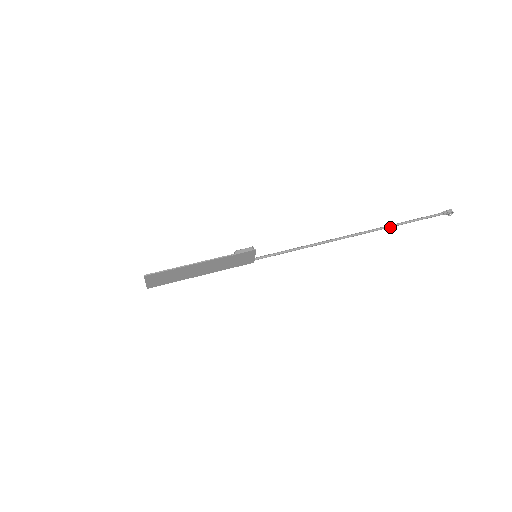
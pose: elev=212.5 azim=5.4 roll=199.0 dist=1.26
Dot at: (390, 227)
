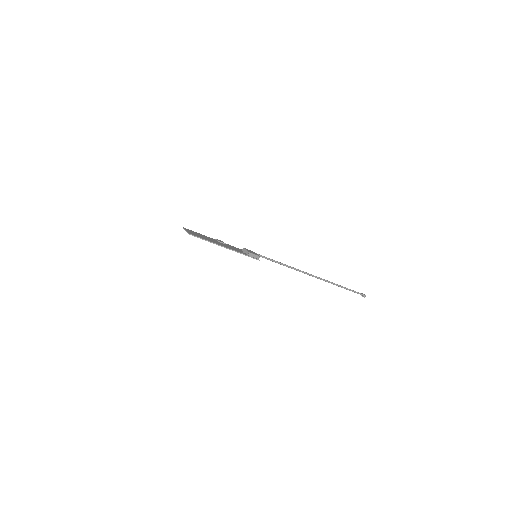
Dot at: (332, 283)
